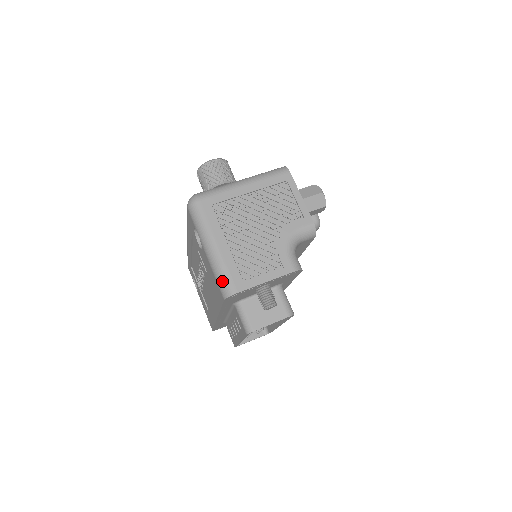
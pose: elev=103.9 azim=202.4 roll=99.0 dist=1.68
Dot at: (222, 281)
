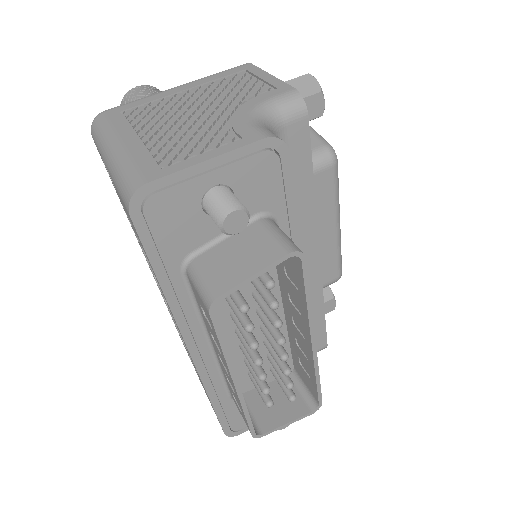
Dot at: (123, 181)
